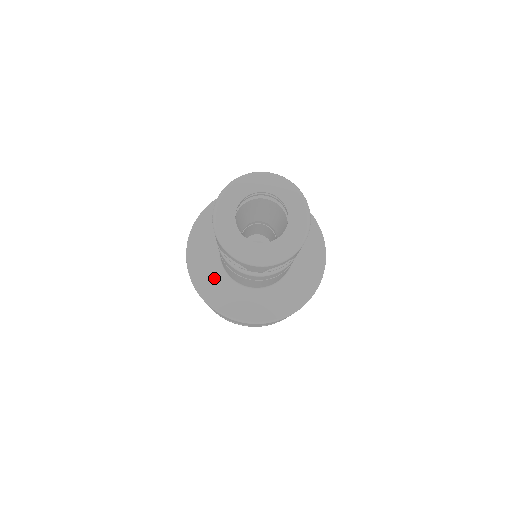
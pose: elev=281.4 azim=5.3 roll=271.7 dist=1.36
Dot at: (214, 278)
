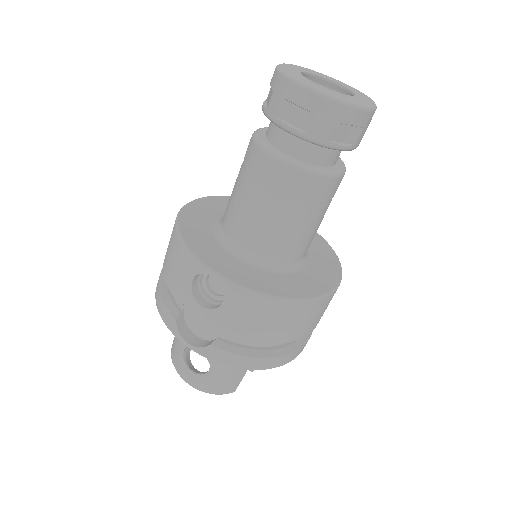
Dot at: (270, 278)
